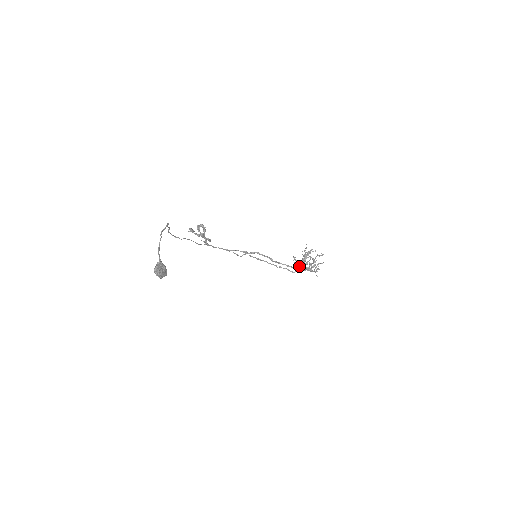
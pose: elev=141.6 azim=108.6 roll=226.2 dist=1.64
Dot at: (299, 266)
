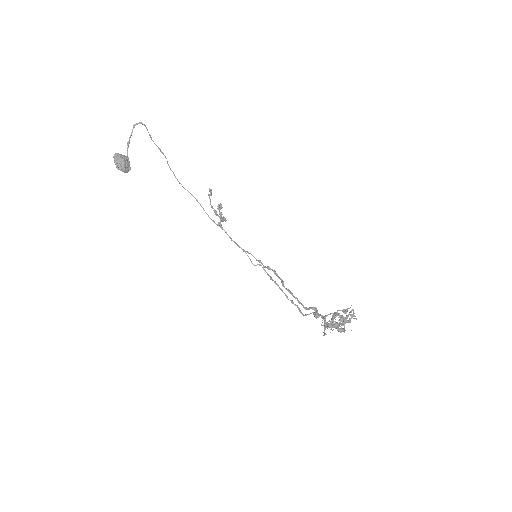
Dot at: occluded
